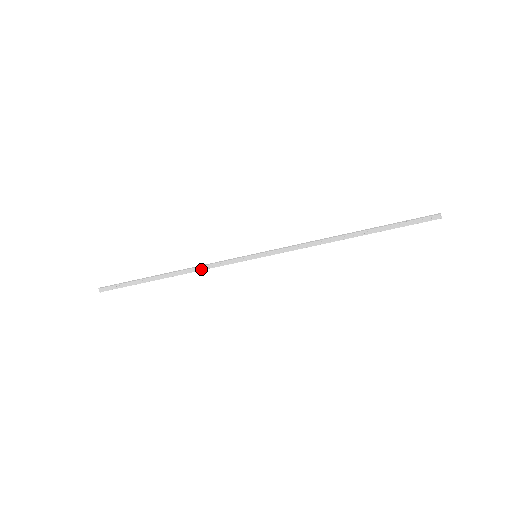
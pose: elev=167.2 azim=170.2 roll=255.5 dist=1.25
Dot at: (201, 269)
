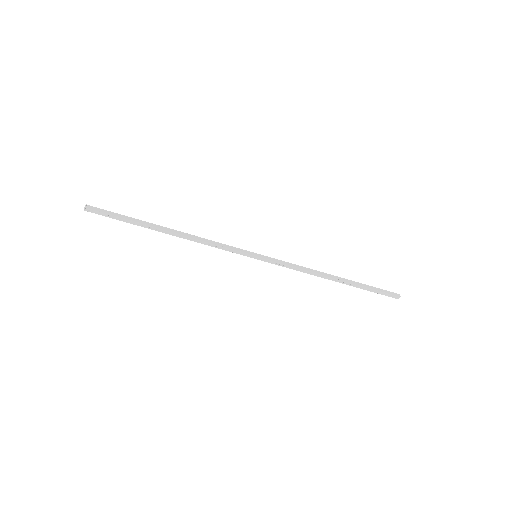
Dot at: (202, 243)
